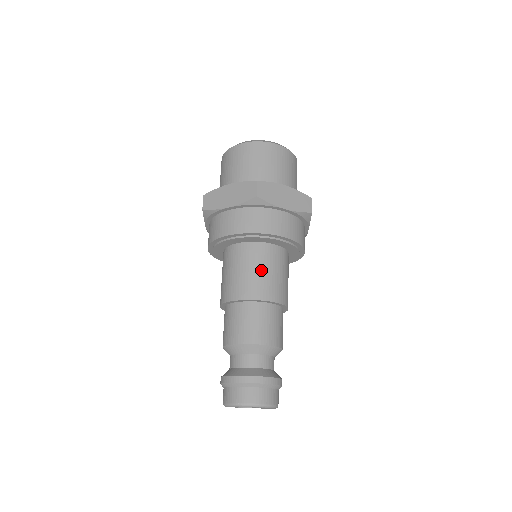
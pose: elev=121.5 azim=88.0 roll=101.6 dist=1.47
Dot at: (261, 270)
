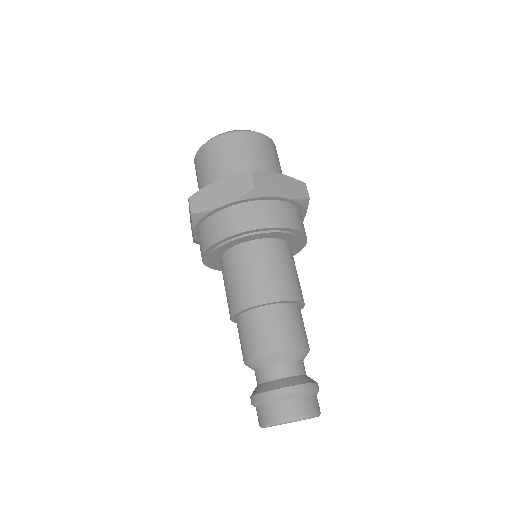
Dot at: (272, 268)
